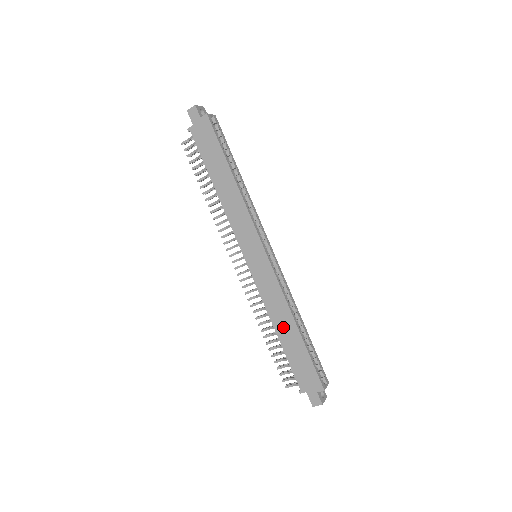
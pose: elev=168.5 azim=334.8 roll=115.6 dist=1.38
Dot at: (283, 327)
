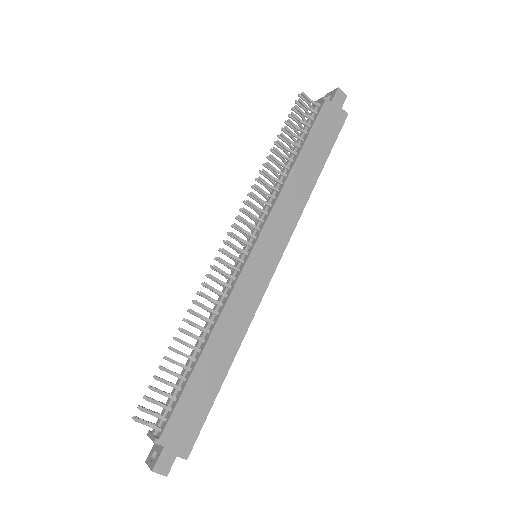
Dot at: (217, 350)
